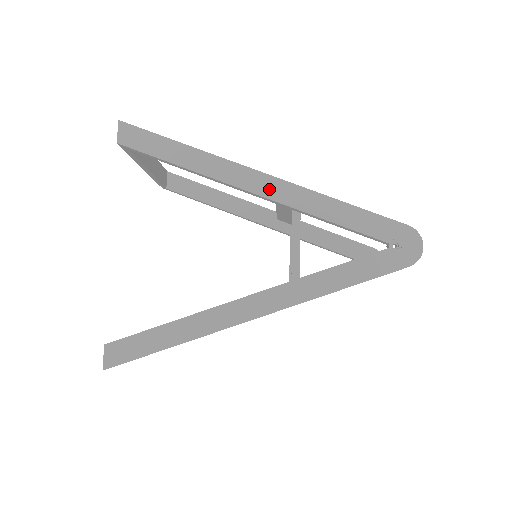
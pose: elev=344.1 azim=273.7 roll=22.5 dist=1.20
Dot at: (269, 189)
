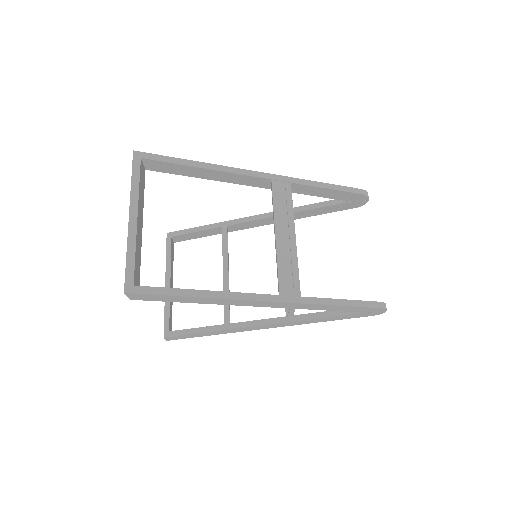
Dot at: (274, 305)
